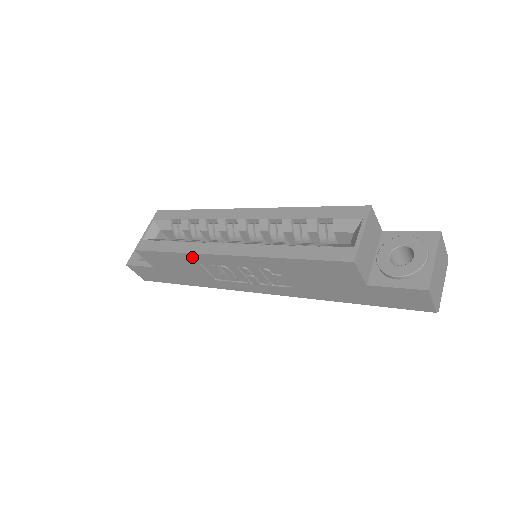
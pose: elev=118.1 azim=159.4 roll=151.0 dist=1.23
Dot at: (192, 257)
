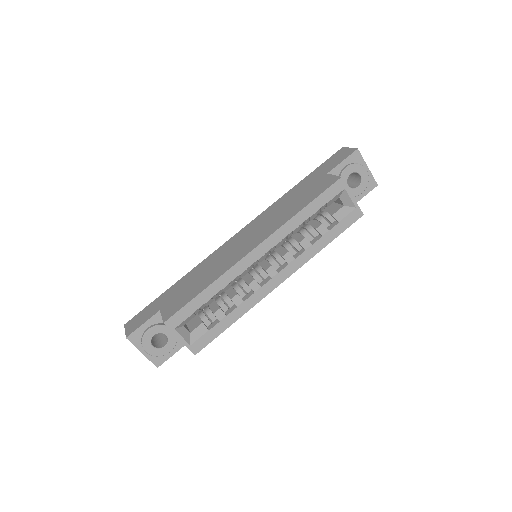
Dot at: occluded
